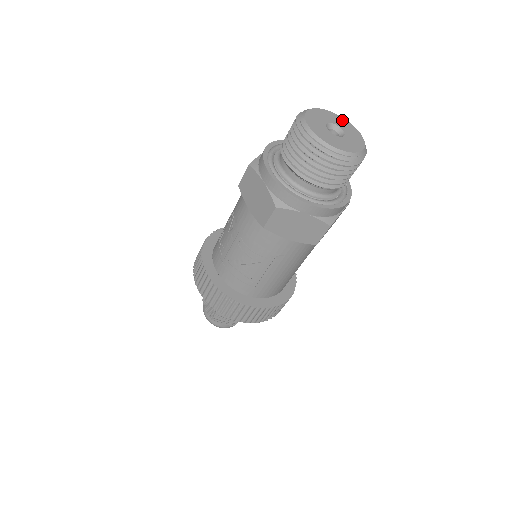
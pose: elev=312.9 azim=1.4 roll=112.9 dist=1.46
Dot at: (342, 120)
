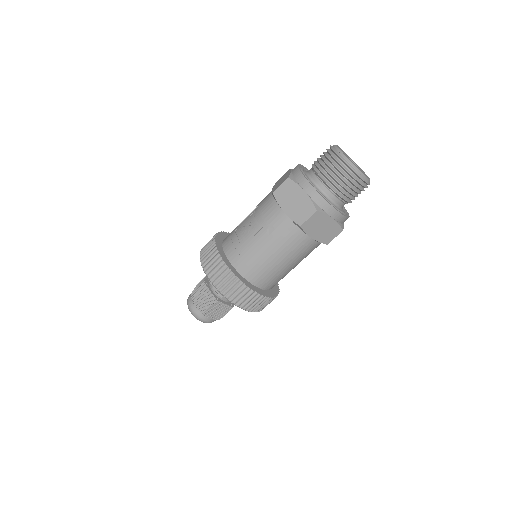
Dot at: (363, 171)
